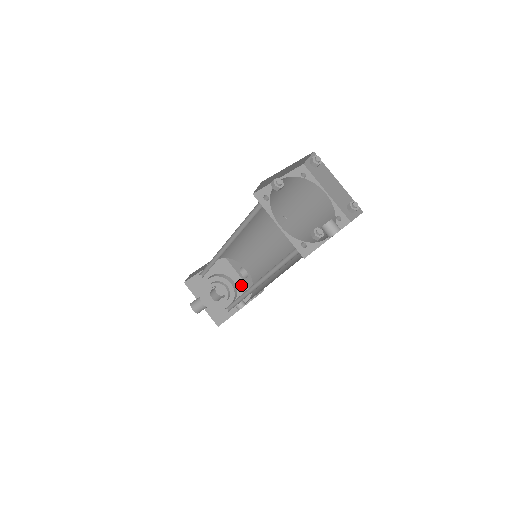
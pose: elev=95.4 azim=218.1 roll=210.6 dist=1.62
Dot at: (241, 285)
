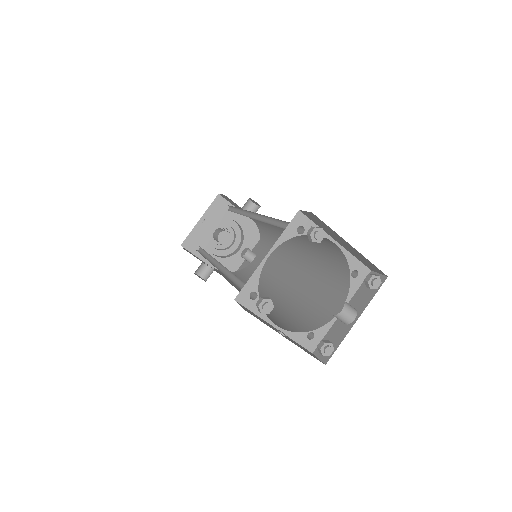
Dot at: (246, 223)
